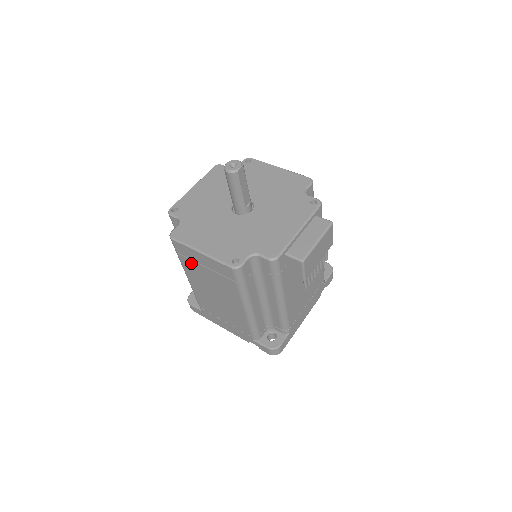
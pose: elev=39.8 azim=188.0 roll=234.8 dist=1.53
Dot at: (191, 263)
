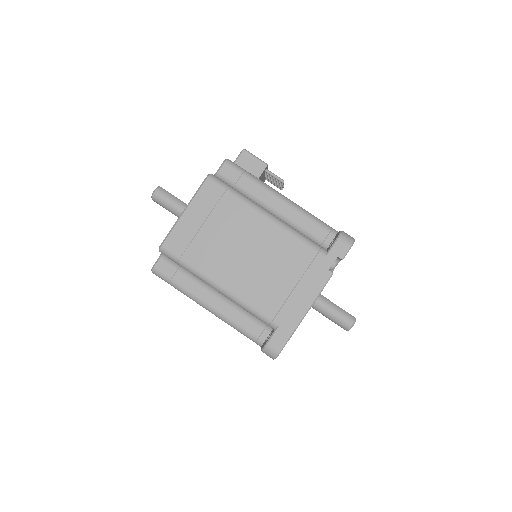
Dot at: (196, 247)
